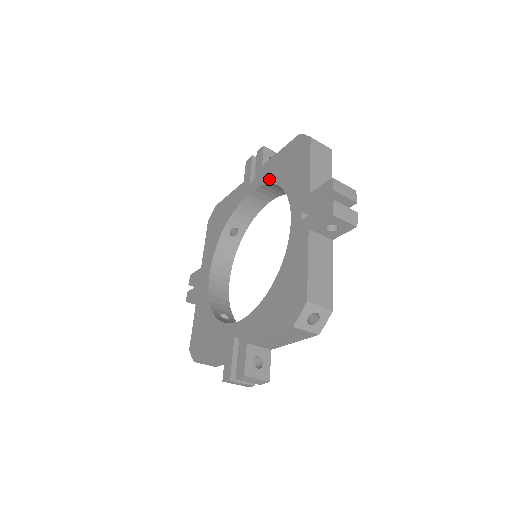
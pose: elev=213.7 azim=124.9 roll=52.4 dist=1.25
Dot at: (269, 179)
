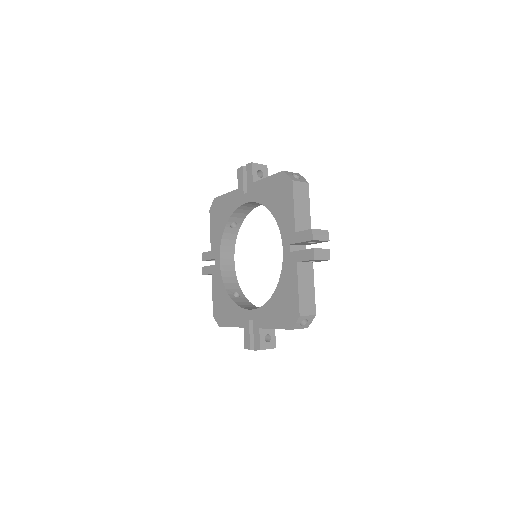
Dot at: (261, 200)
